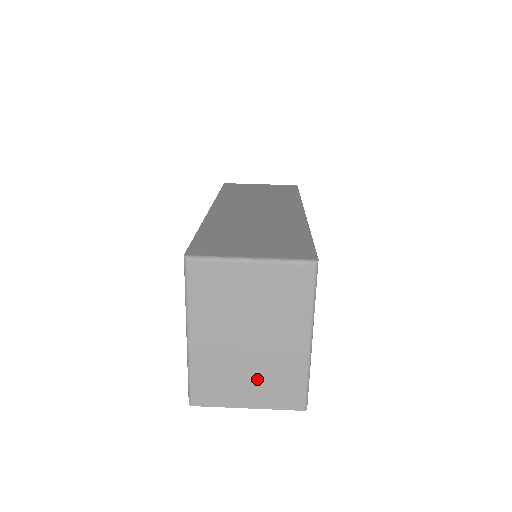
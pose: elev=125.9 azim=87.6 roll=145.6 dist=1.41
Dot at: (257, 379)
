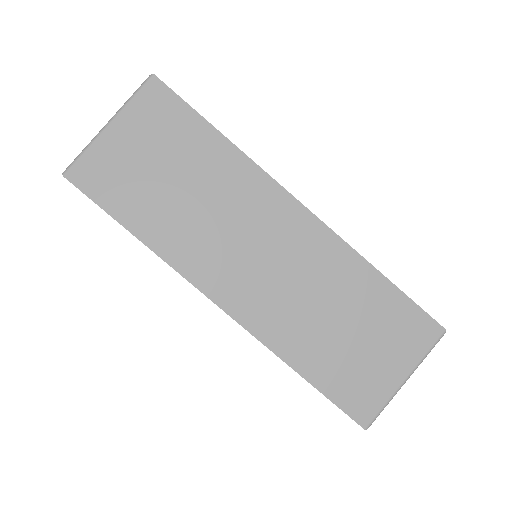
Dot at: occluded
